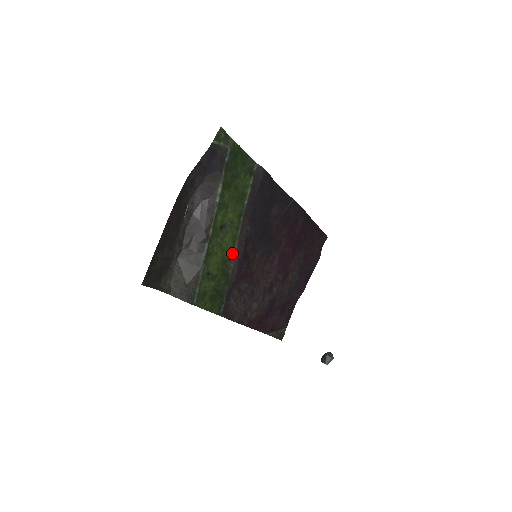
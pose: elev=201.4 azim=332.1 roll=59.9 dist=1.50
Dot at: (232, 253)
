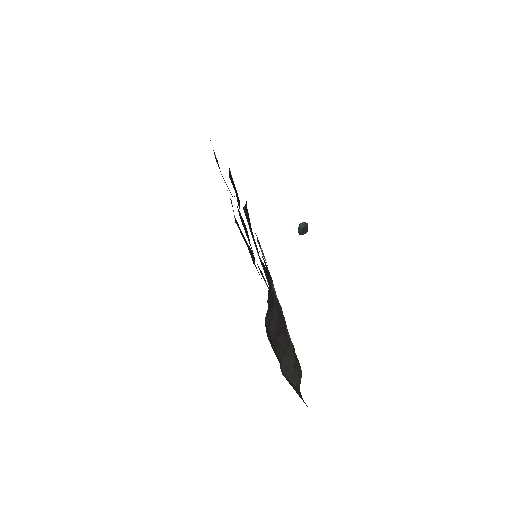
Dot at: occluded
